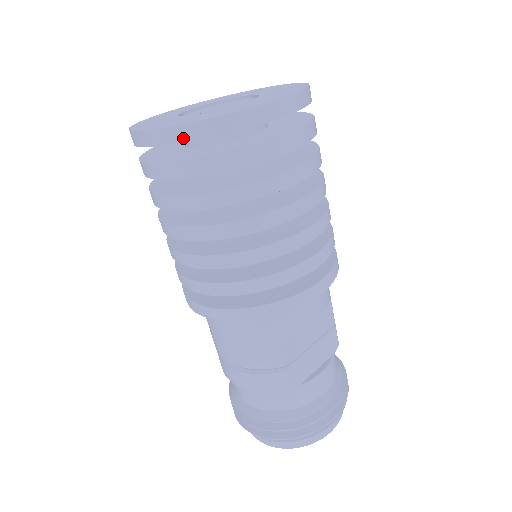
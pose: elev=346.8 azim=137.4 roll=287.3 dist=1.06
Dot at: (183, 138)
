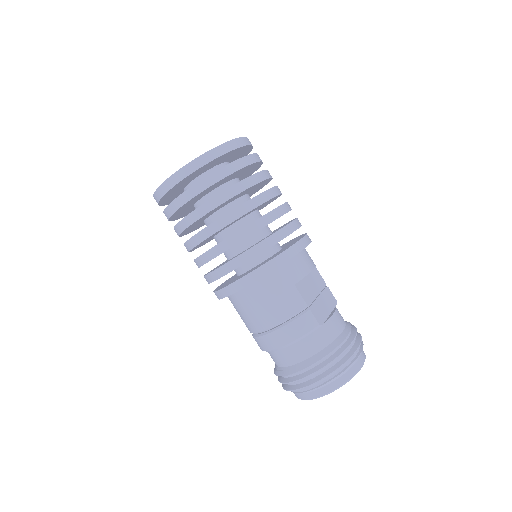
Dot at: (196, 167)
